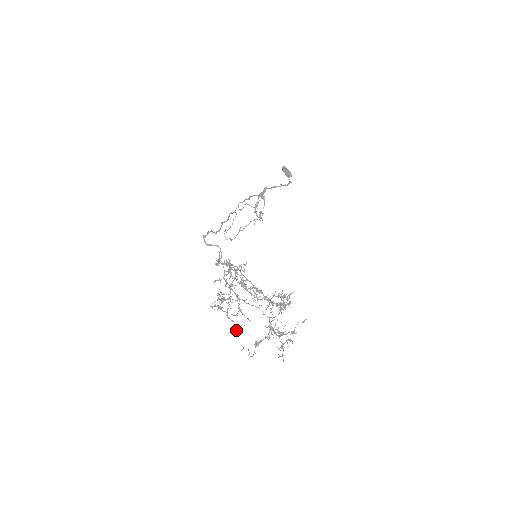
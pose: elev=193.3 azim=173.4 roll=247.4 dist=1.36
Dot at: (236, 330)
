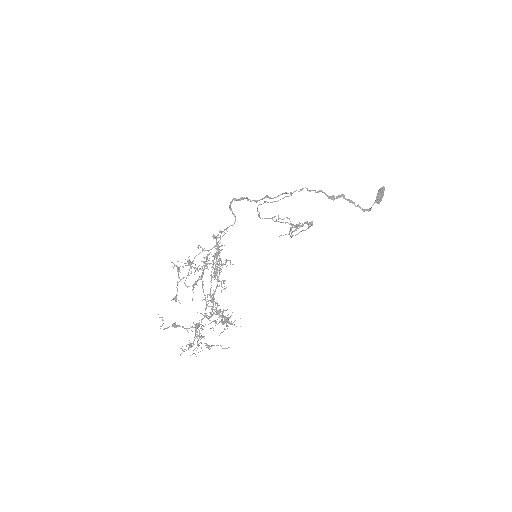
Dot at: occluded
